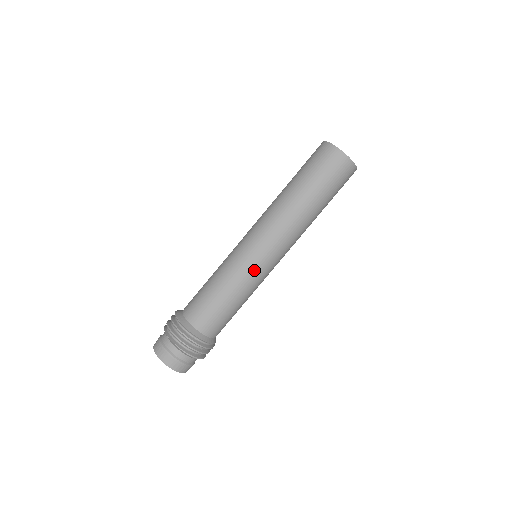
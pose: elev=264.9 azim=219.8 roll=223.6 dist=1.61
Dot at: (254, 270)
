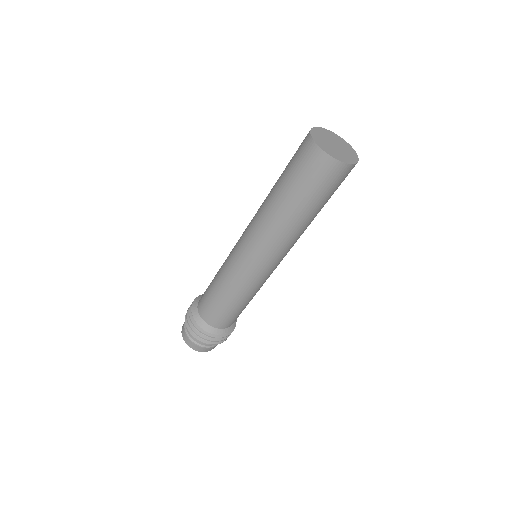
Dot at: (251, 279)
